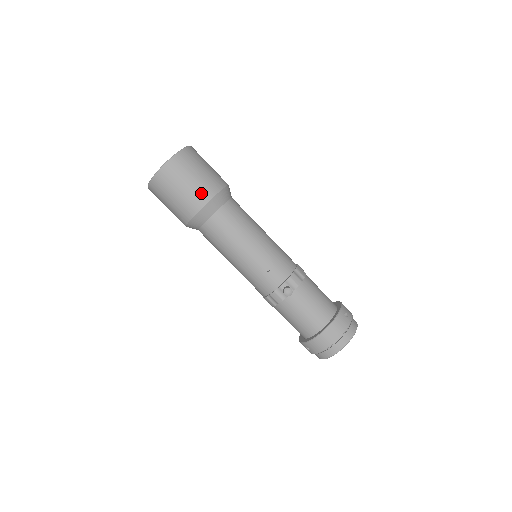
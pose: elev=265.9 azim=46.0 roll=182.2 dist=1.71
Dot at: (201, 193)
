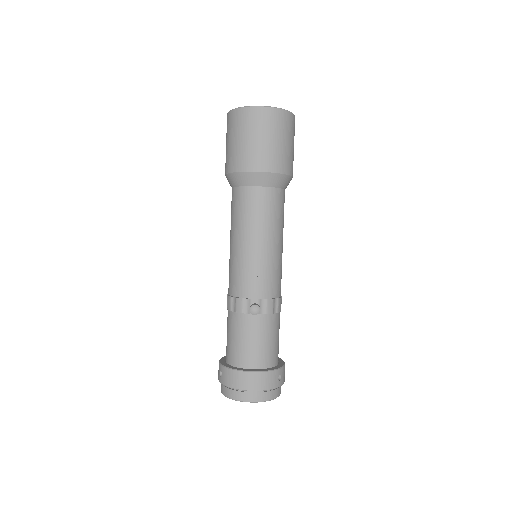
Dot at: (267, 159)
